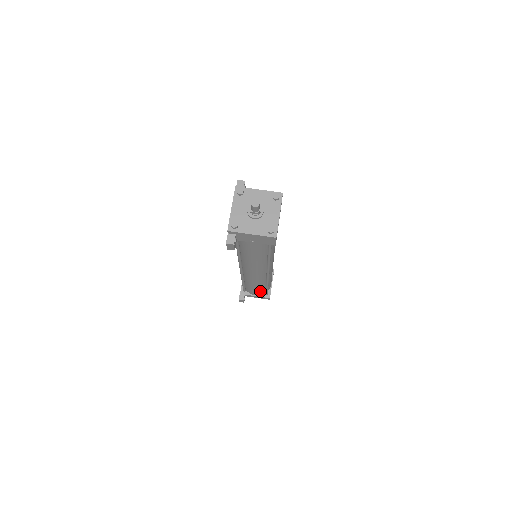
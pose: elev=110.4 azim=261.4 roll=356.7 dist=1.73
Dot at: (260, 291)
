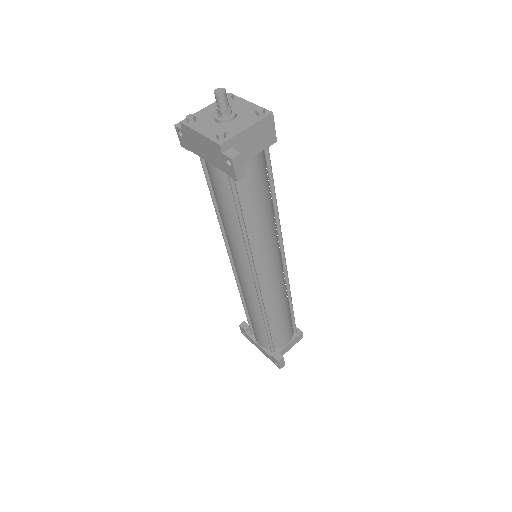
Dot at: (288, 327)
